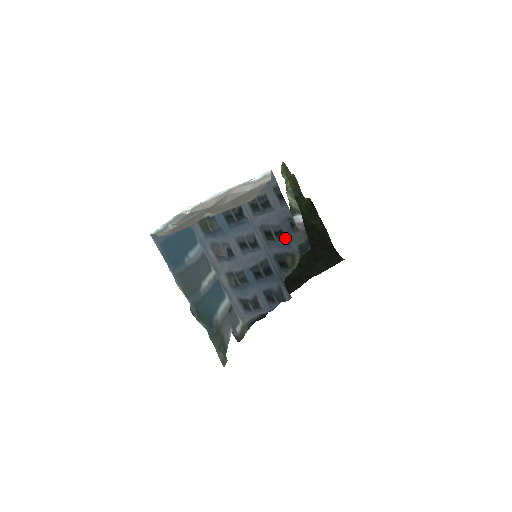
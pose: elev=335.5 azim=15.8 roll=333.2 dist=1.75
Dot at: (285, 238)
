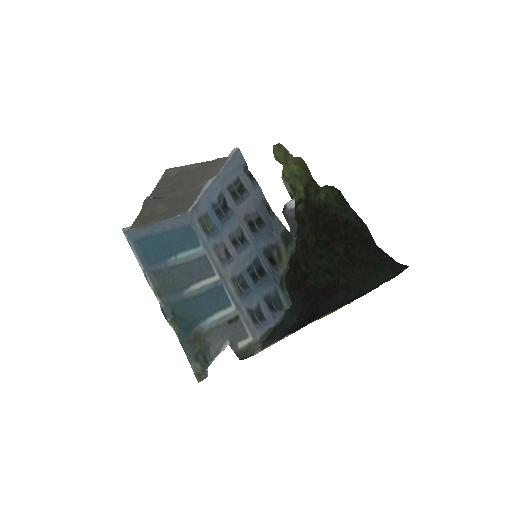
Dot at: (266, 226)
